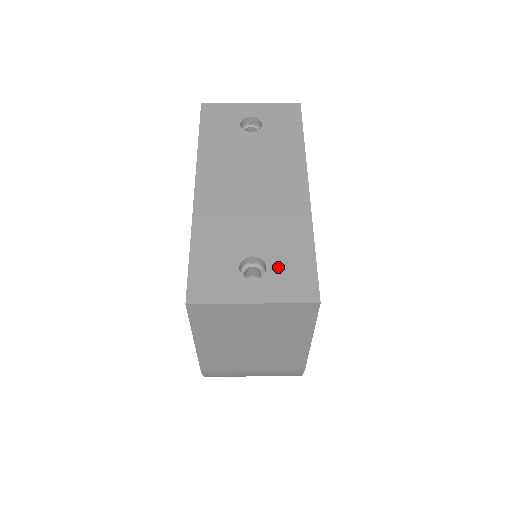
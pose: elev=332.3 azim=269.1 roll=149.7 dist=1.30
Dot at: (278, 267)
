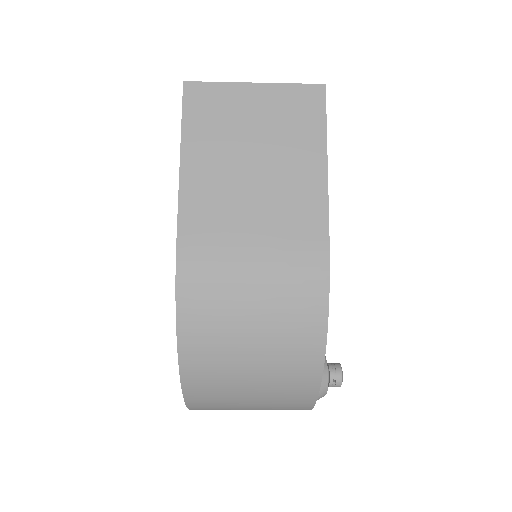
Dot at: occluded
